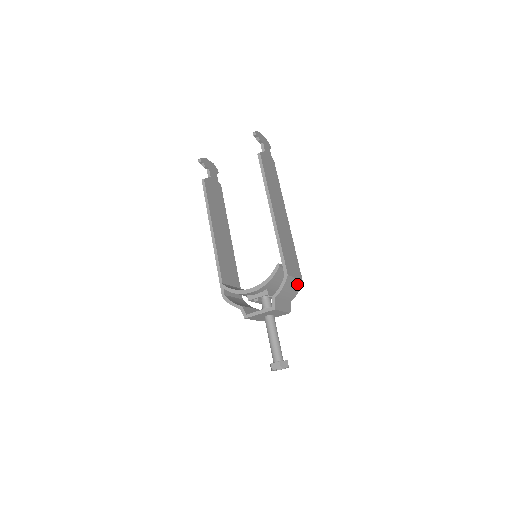
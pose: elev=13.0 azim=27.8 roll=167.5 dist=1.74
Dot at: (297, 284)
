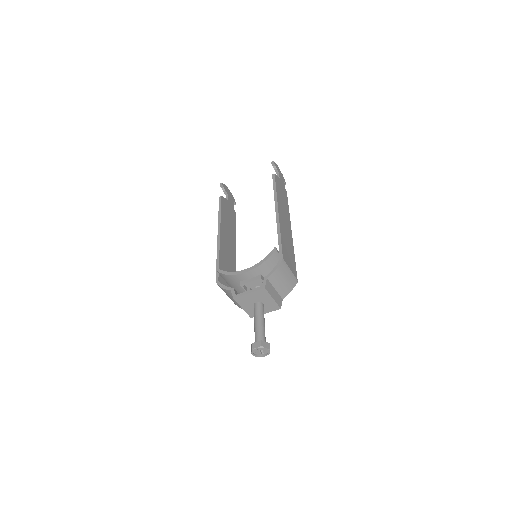
Dot at: (291, 279)
